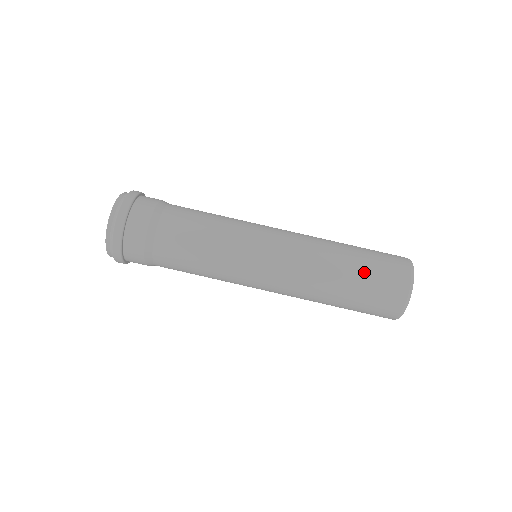
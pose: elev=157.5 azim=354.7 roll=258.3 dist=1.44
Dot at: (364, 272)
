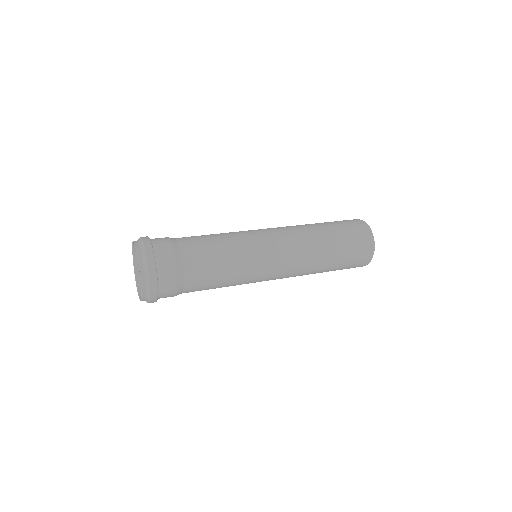
Dot at: (342, 245)
